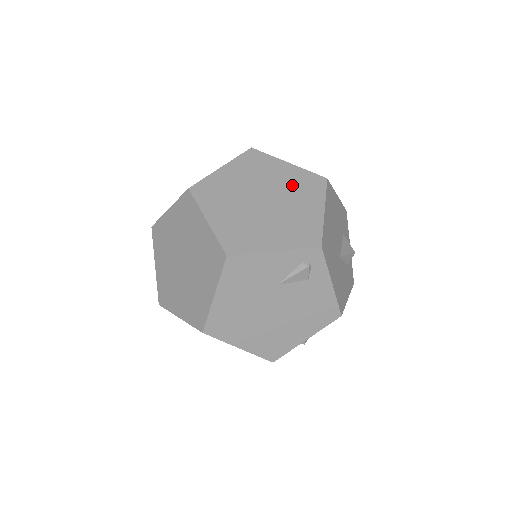
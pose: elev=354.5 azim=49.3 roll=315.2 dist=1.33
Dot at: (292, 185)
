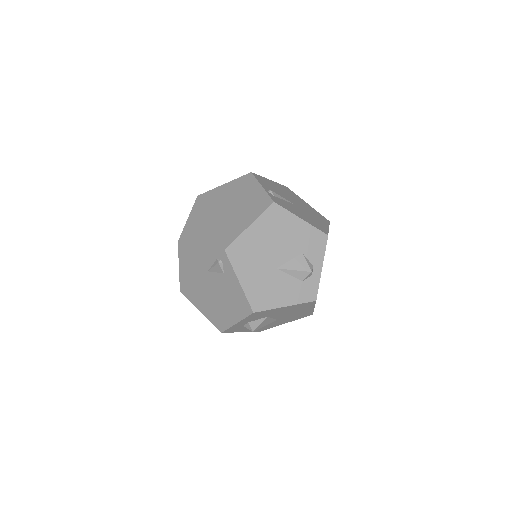
Dot at: (248, 203)
